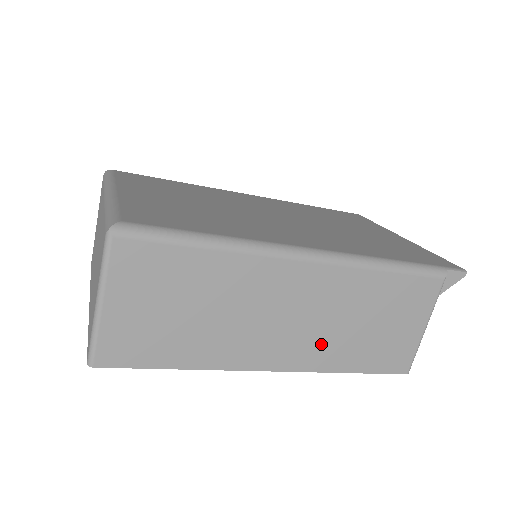
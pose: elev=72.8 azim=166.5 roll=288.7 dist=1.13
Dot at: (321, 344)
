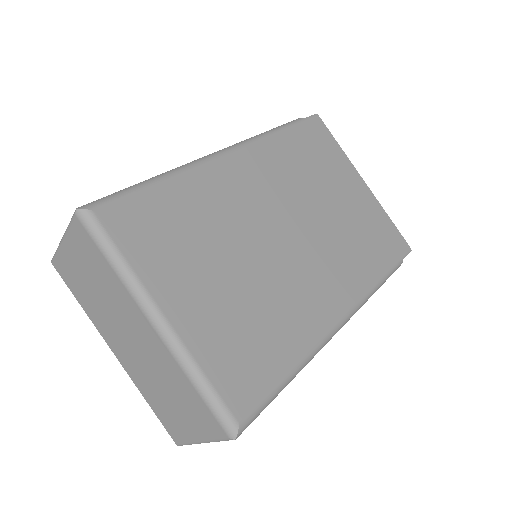
Dot at: occluded
